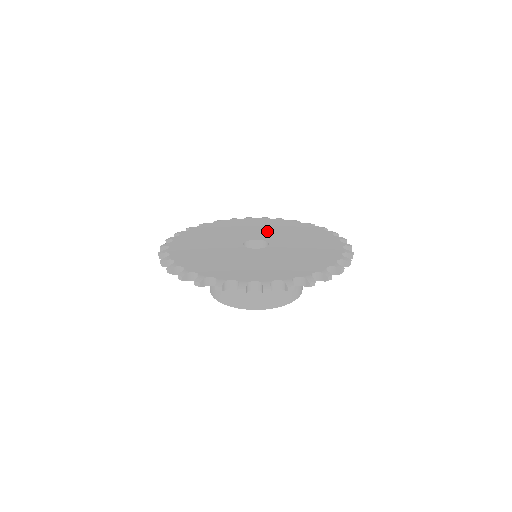
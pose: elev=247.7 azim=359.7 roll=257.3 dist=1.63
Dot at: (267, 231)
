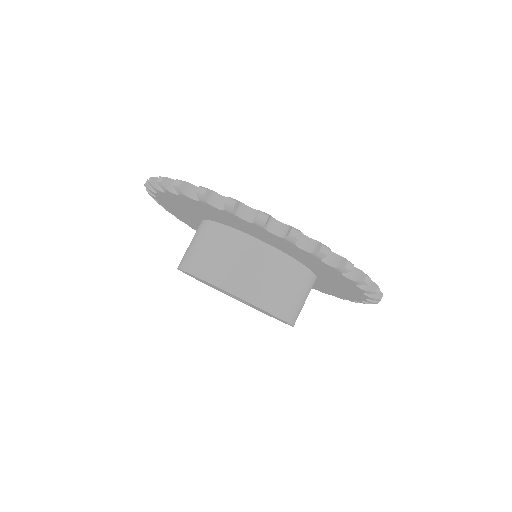
Dot at: occluded
